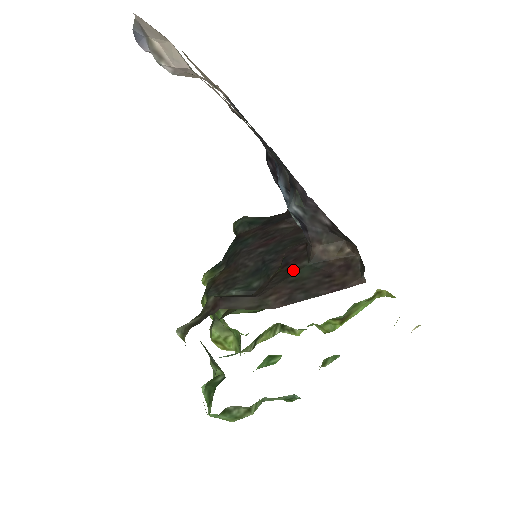
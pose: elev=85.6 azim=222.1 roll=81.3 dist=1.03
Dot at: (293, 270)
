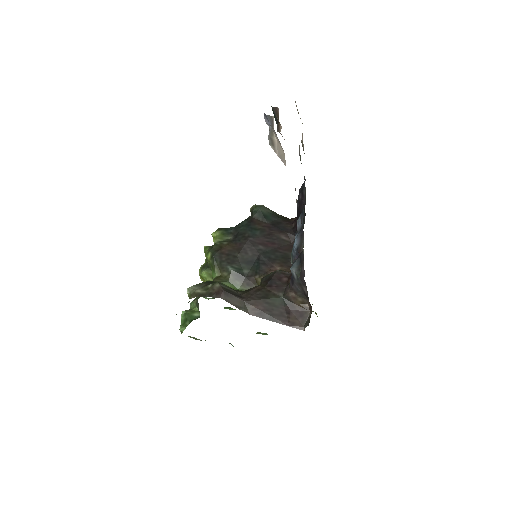
Dot at: (272, 295)
